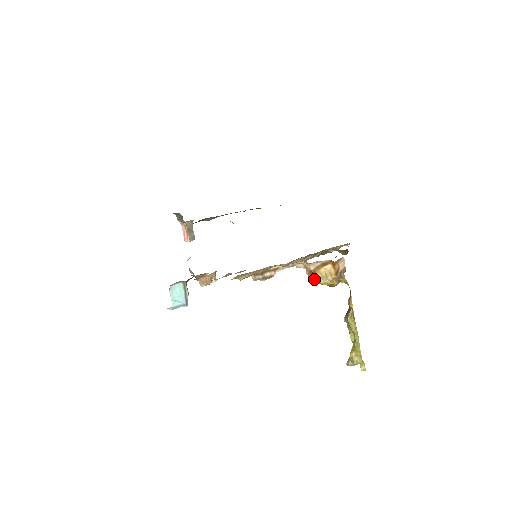
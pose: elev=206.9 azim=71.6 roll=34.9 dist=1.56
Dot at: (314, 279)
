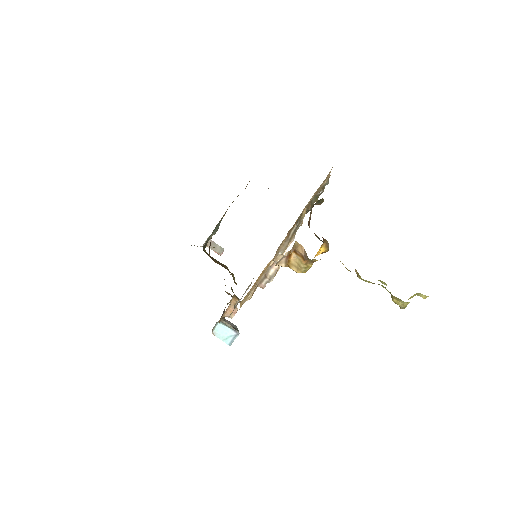
Dot at: occluded
